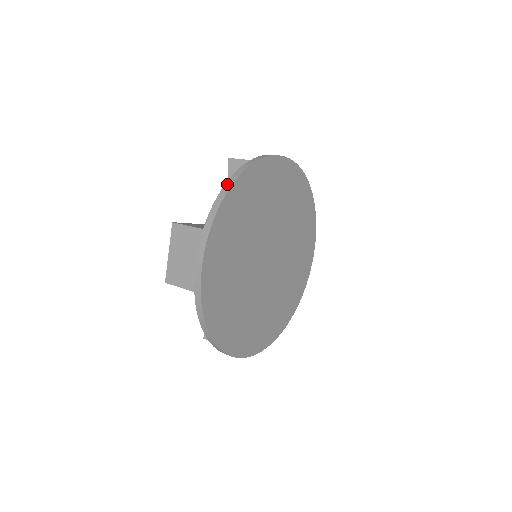
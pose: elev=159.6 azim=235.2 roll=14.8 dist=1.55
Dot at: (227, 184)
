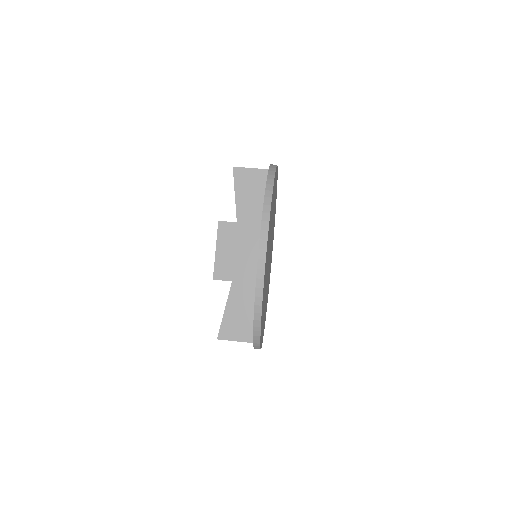
Dot at: (255, 334)
